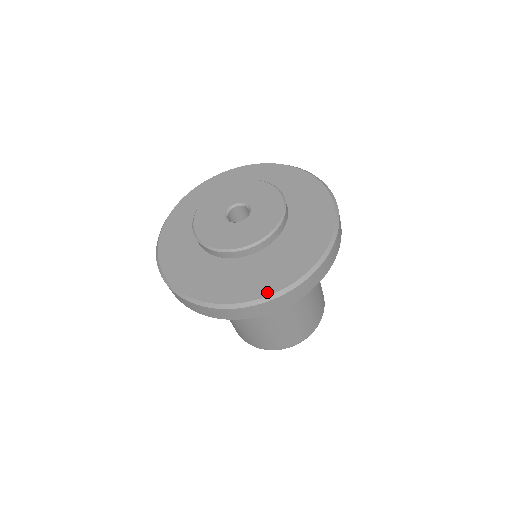
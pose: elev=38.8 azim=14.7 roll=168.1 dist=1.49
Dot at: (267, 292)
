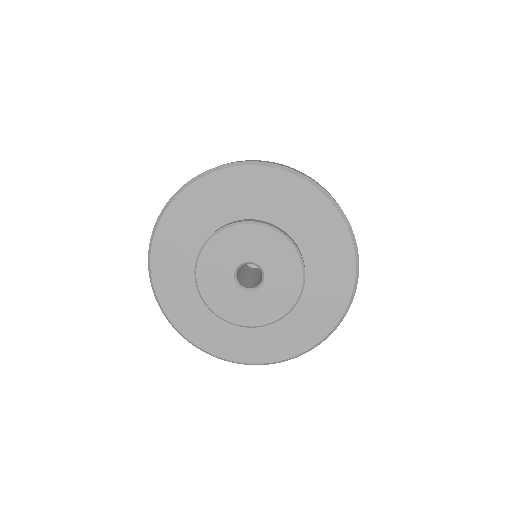
Dot at: (257, 360)
